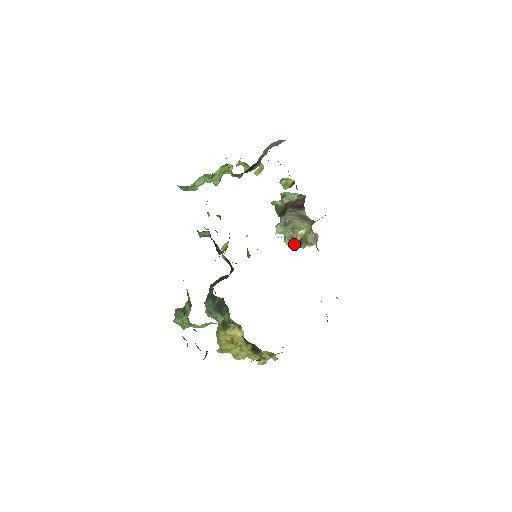
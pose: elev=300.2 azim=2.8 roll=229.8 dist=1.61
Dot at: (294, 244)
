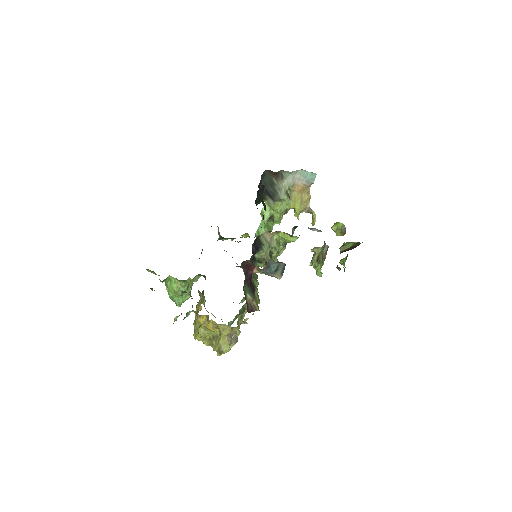
Dot at: (313, 264)
